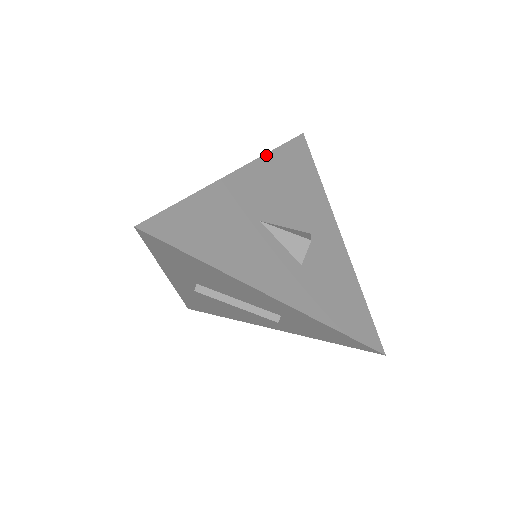
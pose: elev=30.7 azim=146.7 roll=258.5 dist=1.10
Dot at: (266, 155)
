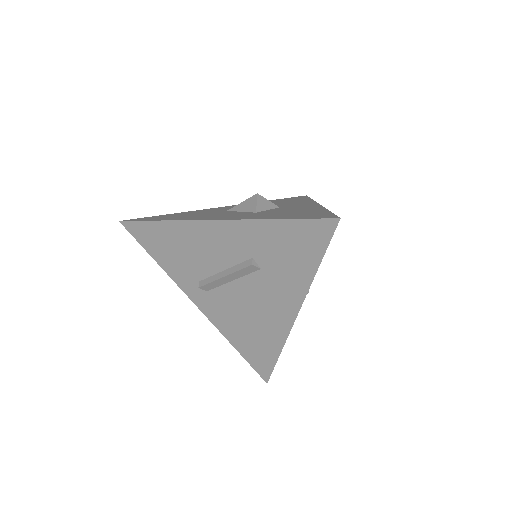
Dot at: occluded
